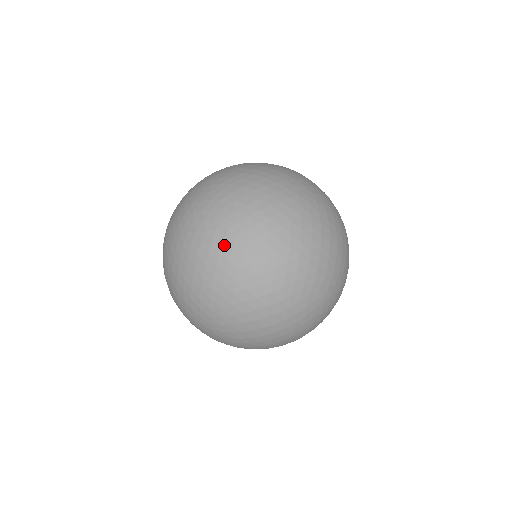
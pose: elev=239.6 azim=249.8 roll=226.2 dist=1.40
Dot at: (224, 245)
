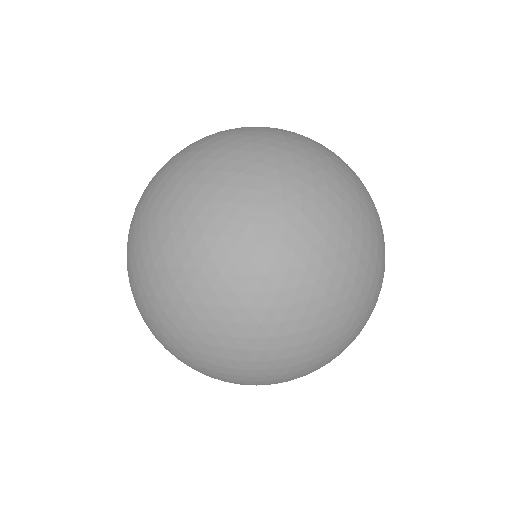
Dot at: (134, 238)
